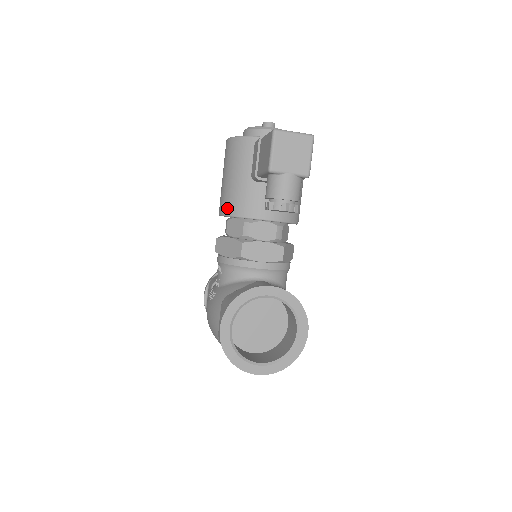
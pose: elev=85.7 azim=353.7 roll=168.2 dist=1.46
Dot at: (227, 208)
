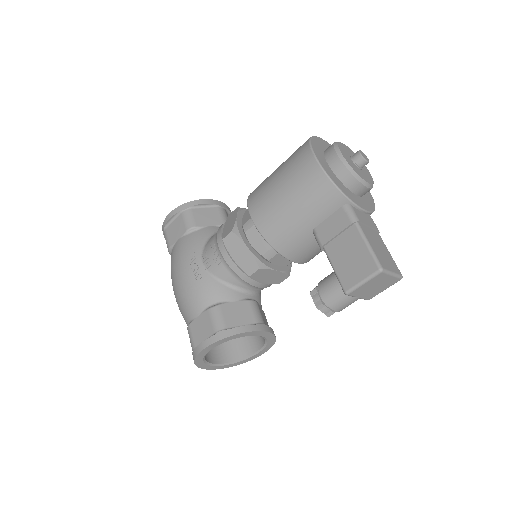
Dot at: (267, 229)
